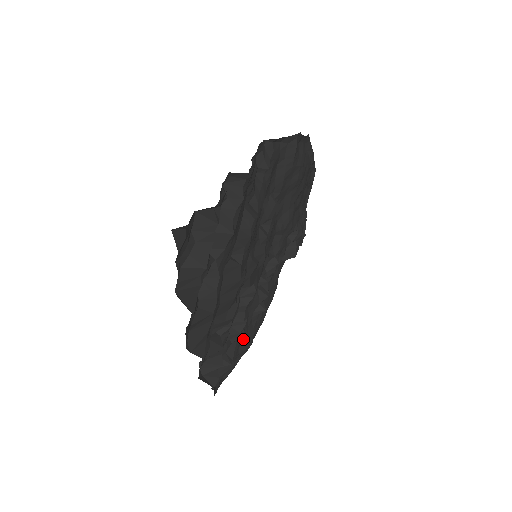
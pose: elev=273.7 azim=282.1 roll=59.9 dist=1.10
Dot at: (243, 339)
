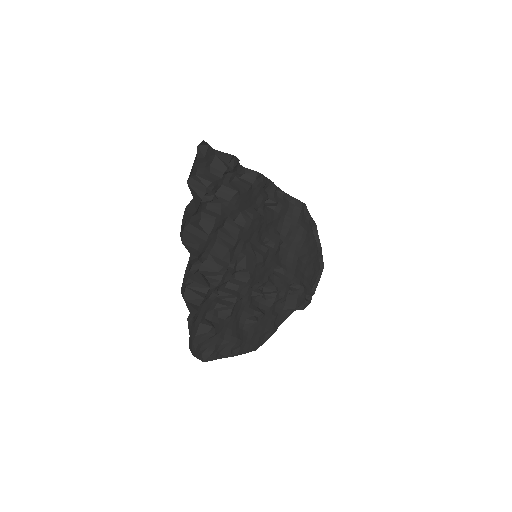
Dot at: (230, 329)
